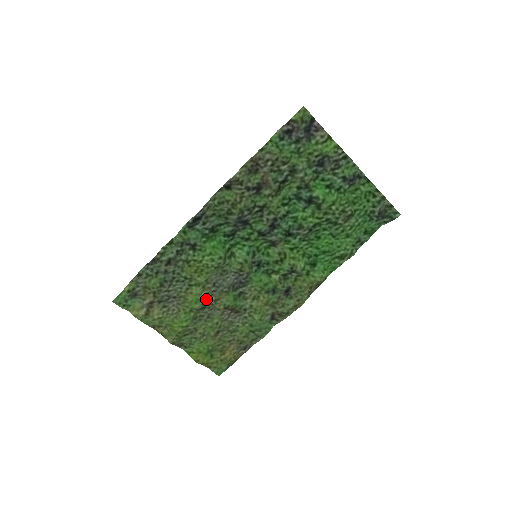
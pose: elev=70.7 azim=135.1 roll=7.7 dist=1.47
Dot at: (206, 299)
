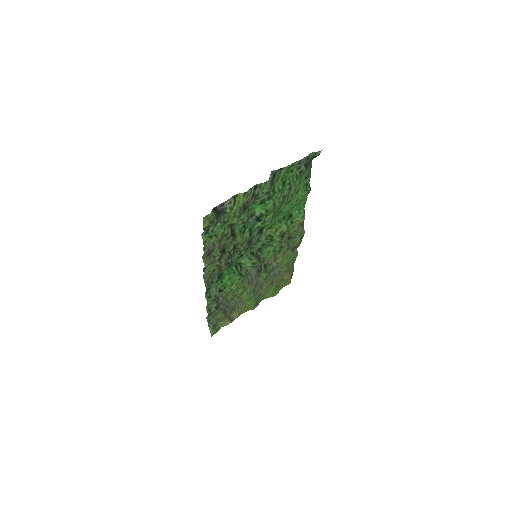
Dot at: (252, 289)
